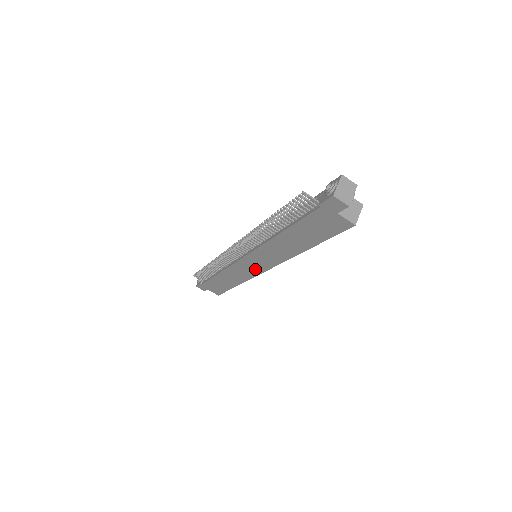
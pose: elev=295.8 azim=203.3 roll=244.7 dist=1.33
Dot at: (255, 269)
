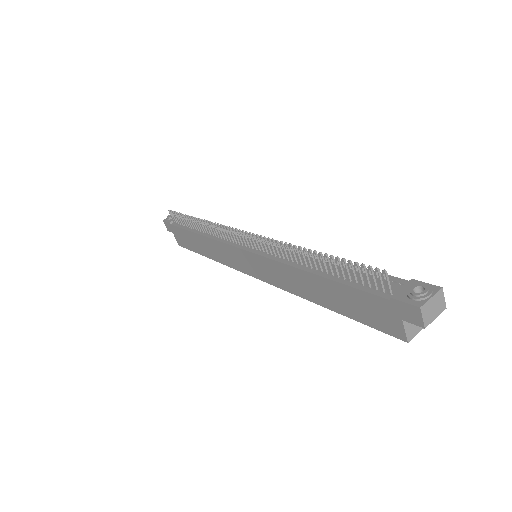
Dot at: (244, 266)
